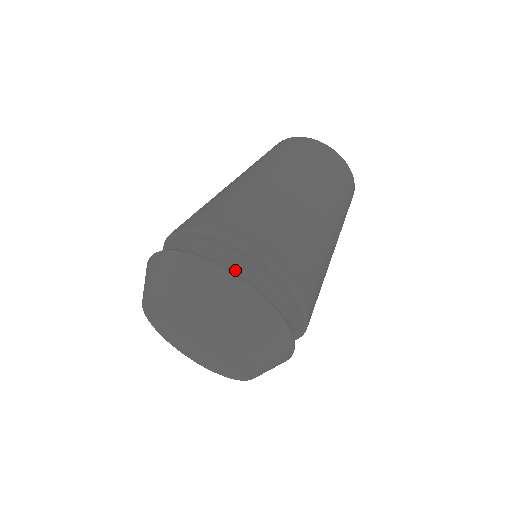
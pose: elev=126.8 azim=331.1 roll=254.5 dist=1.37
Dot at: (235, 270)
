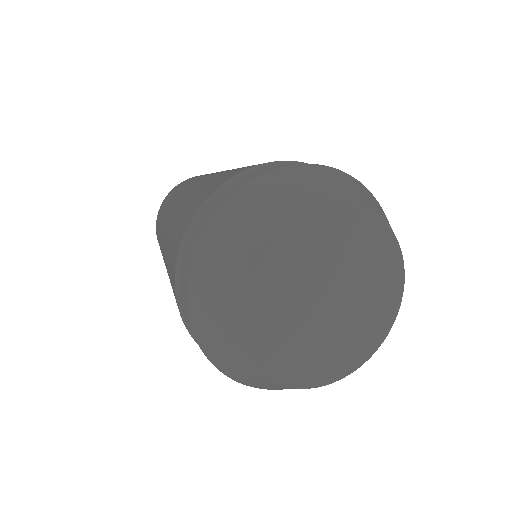
Dot at: occluded
